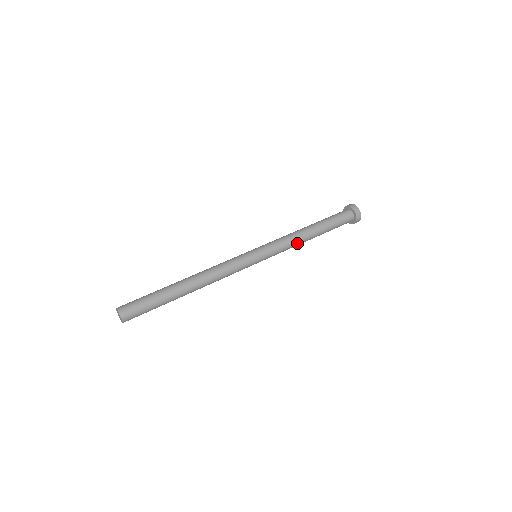
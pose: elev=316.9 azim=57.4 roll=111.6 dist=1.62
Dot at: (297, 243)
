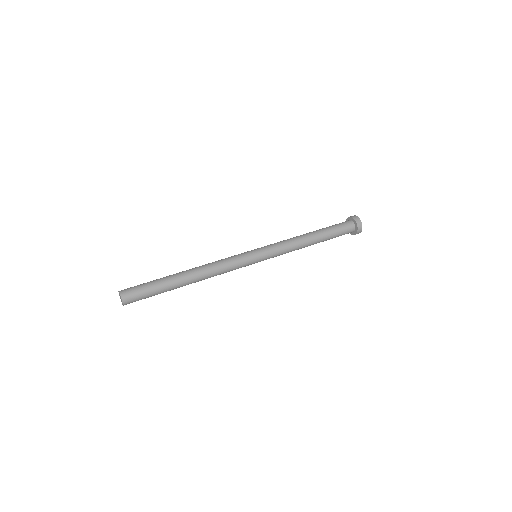
Dot at: occluded
